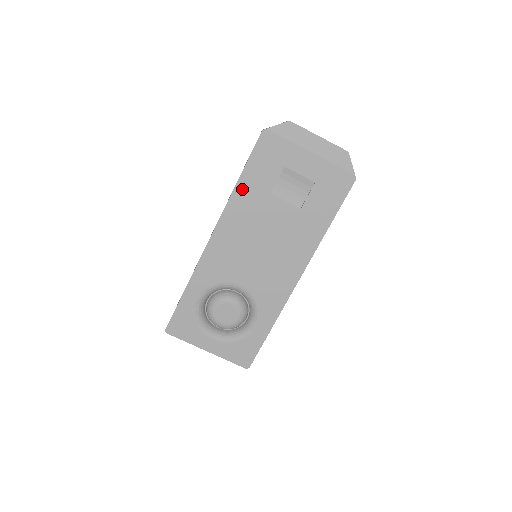
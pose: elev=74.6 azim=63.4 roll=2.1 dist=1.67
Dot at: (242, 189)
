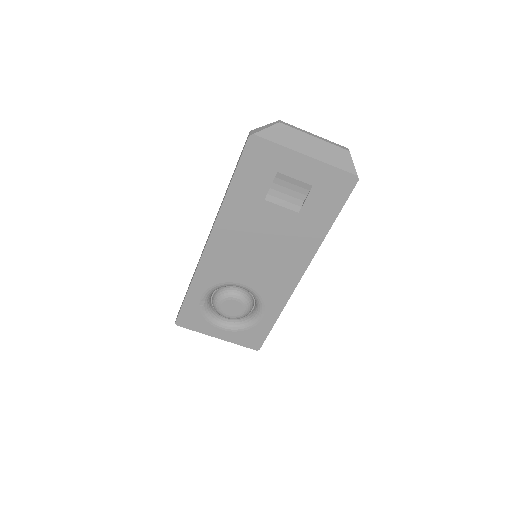
Dot at: (233, 197)
